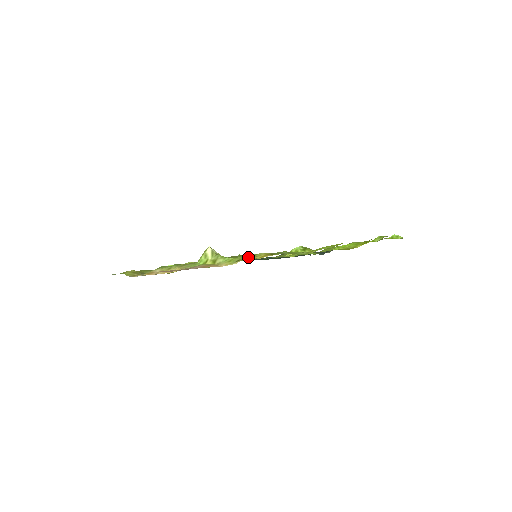
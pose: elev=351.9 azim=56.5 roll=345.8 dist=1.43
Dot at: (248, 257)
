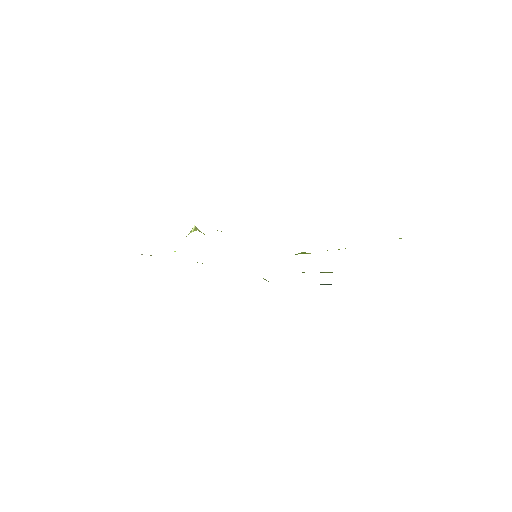
Dot at: occluded
